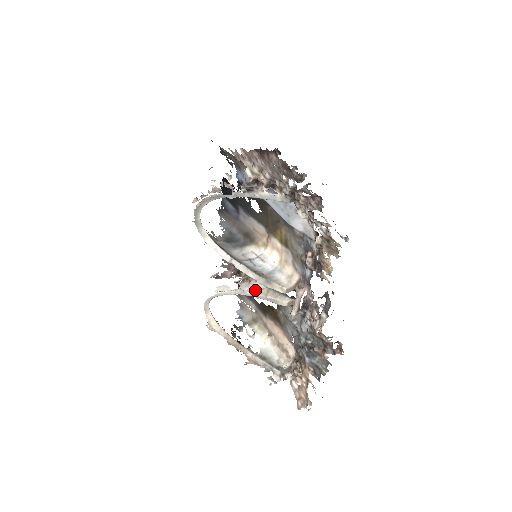
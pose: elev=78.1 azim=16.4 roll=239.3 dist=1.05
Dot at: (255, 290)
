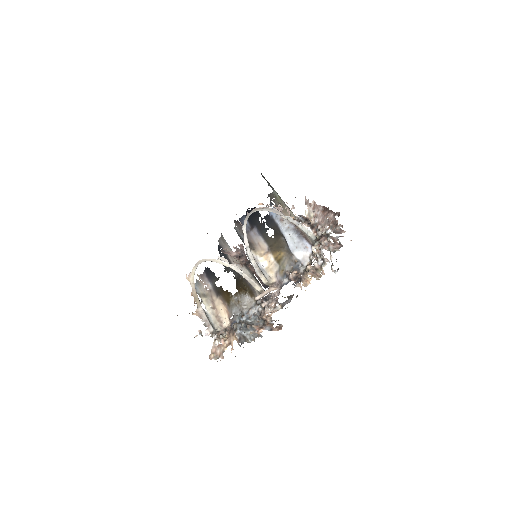
Dot at: (245, 272)
